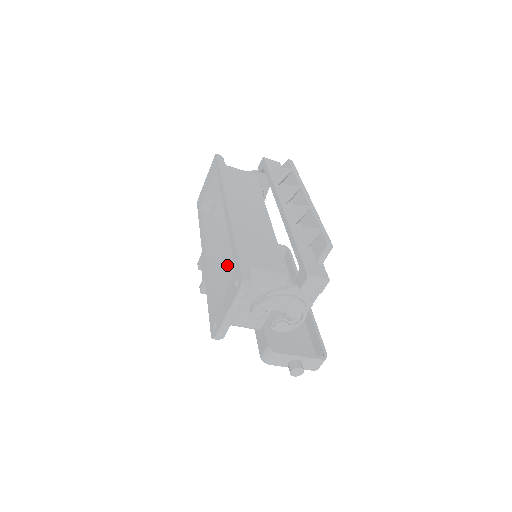
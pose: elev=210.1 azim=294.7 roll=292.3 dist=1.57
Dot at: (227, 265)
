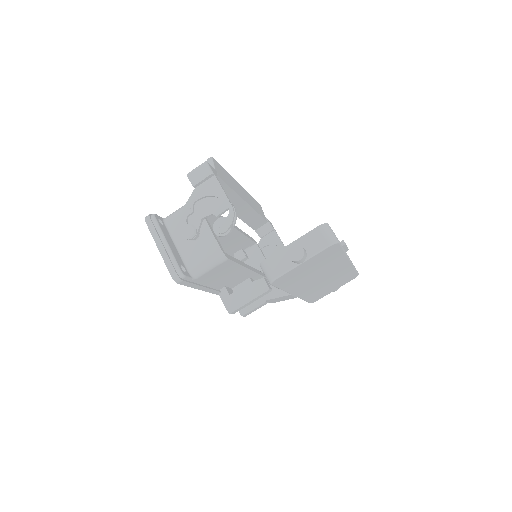
Dot at: occluded
